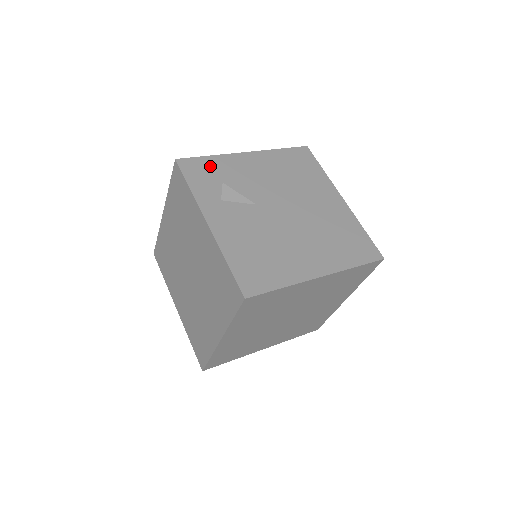
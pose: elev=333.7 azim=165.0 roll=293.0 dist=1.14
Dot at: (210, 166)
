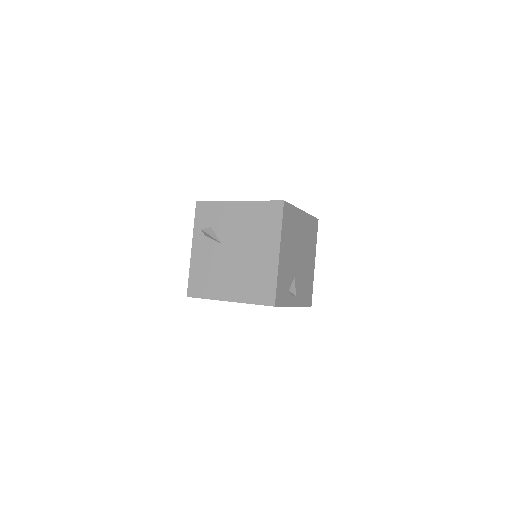
Dot at: (211, 209)
